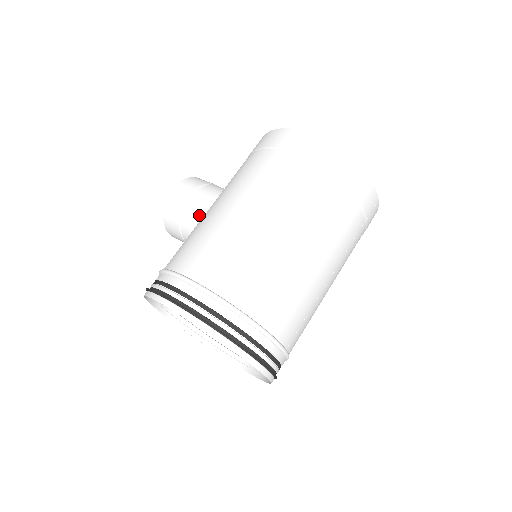
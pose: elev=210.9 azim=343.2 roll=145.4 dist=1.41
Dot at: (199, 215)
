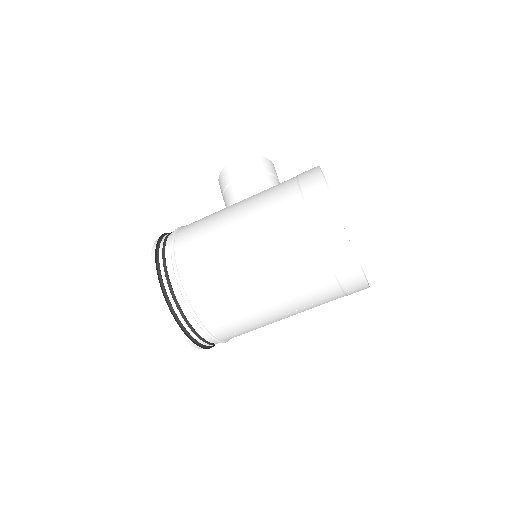
Dot at: (235, 198)
